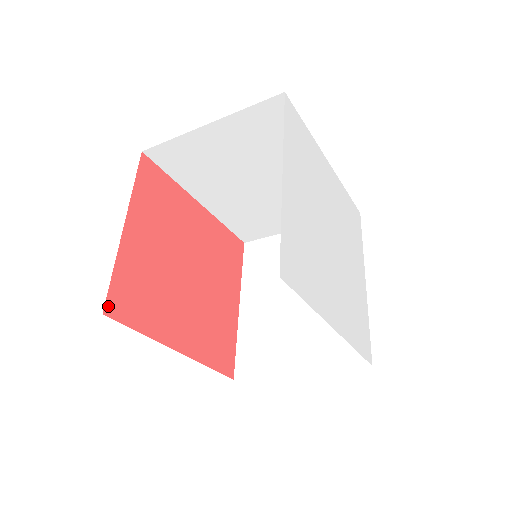
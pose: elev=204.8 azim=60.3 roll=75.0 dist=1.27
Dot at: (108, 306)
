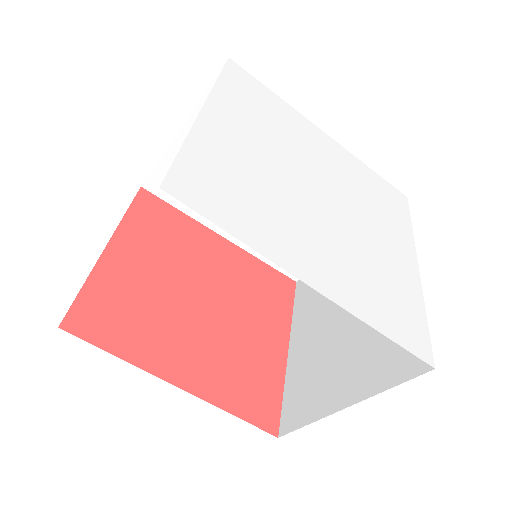
Dot at: (69, 321)
